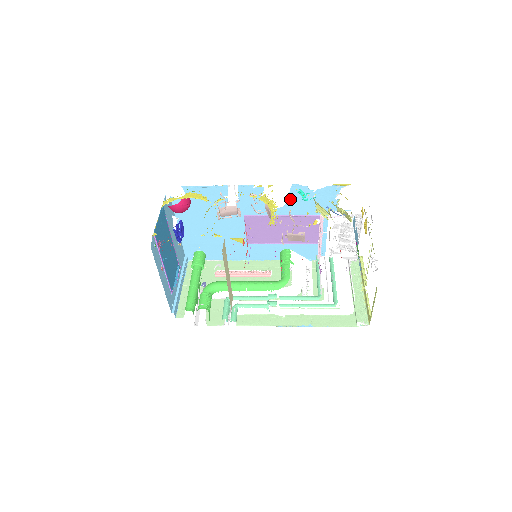
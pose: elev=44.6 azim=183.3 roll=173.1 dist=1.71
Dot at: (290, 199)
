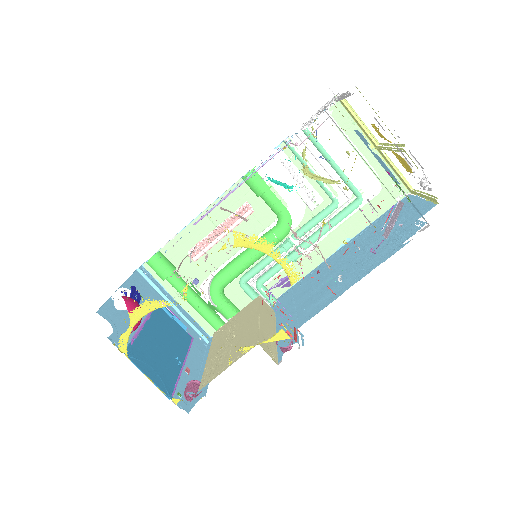
Dot at: occluded
